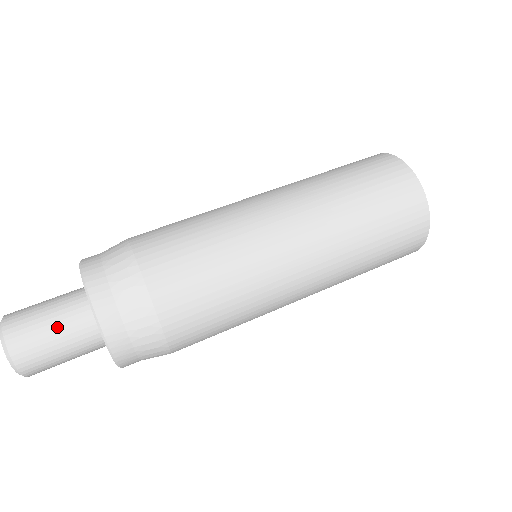
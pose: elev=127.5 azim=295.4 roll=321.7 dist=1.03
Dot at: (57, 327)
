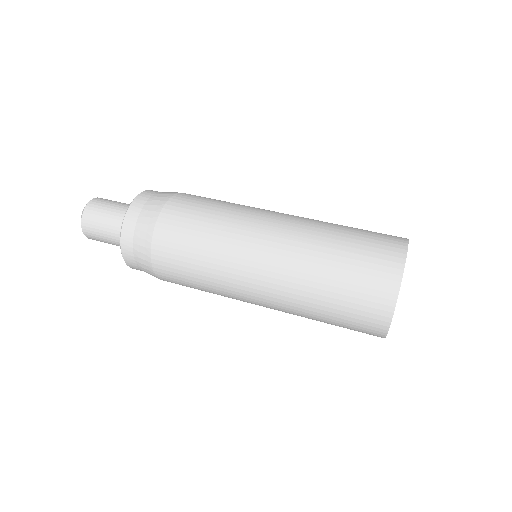
Dot at: (113, 212)
